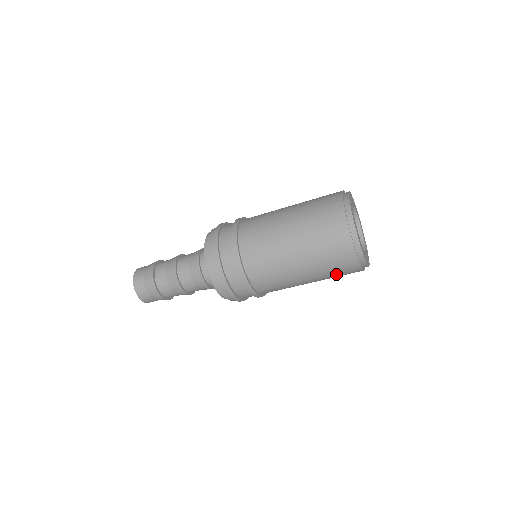
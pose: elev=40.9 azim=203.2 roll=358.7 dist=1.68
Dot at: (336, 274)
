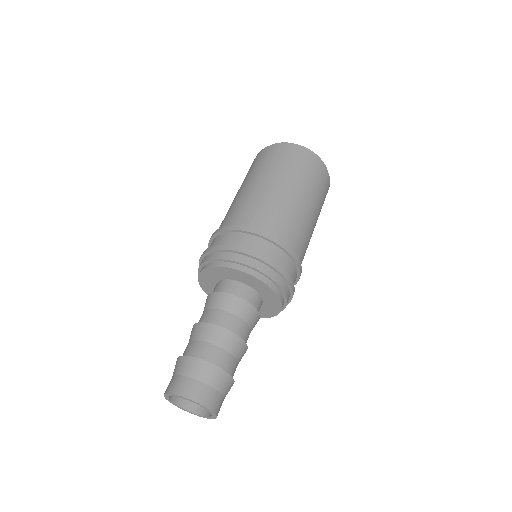
Dot at: (311, 177)
